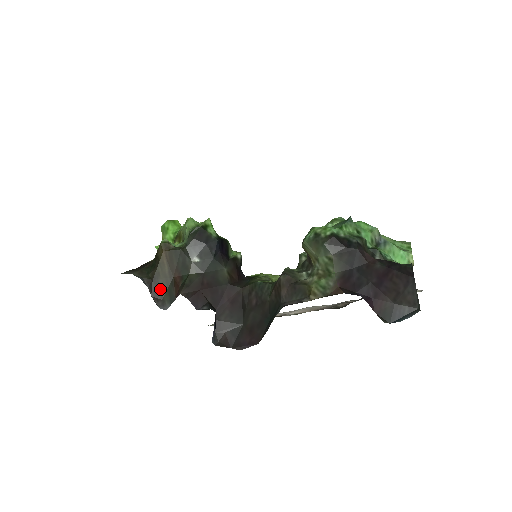
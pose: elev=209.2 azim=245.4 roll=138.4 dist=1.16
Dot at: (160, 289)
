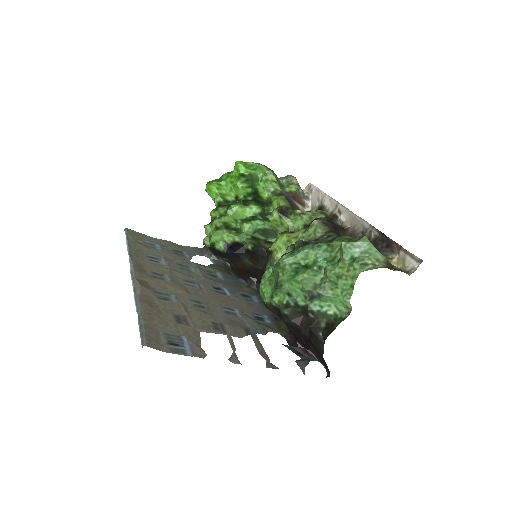
Dot at: occluded
